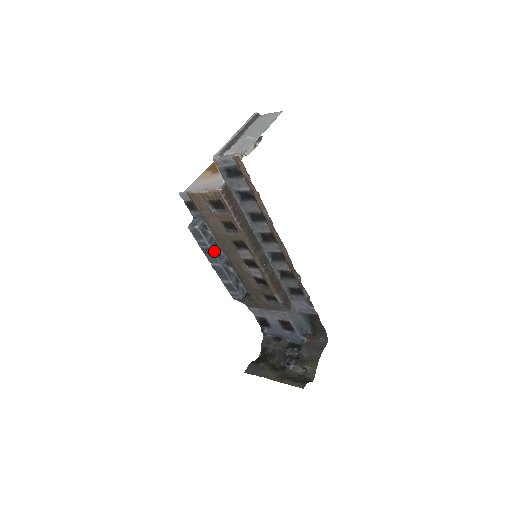
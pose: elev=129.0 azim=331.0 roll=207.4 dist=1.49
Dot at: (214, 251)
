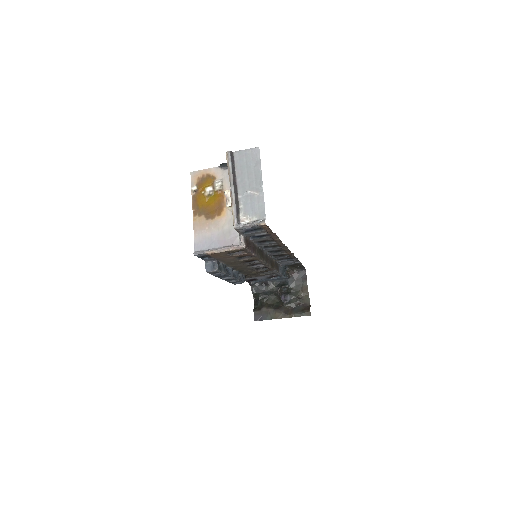
Dot at: (227, 273)
